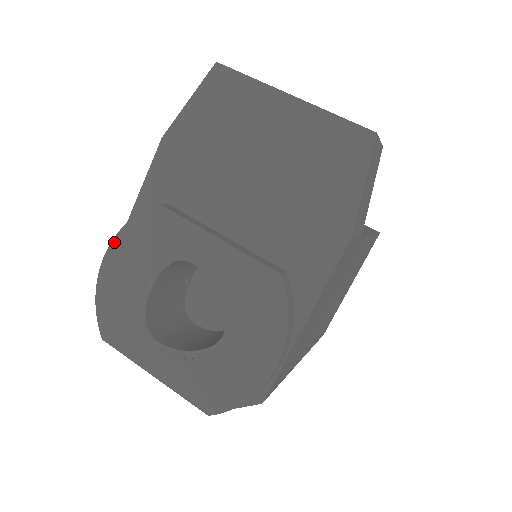
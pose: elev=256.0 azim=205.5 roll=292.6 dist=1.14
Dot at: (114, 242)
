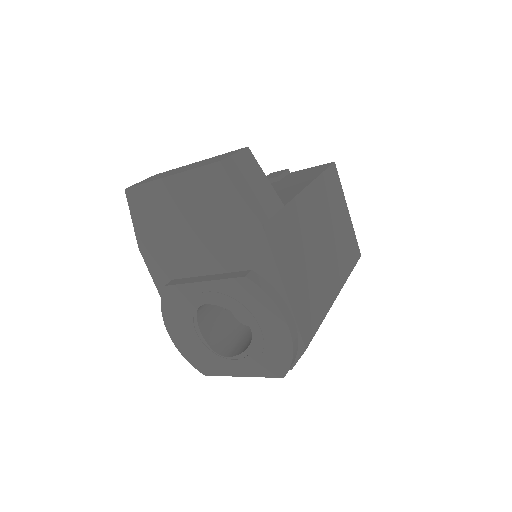
Dot at: (165, 322)
